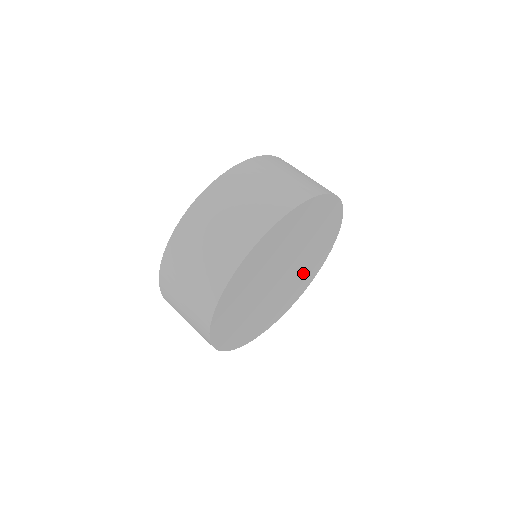
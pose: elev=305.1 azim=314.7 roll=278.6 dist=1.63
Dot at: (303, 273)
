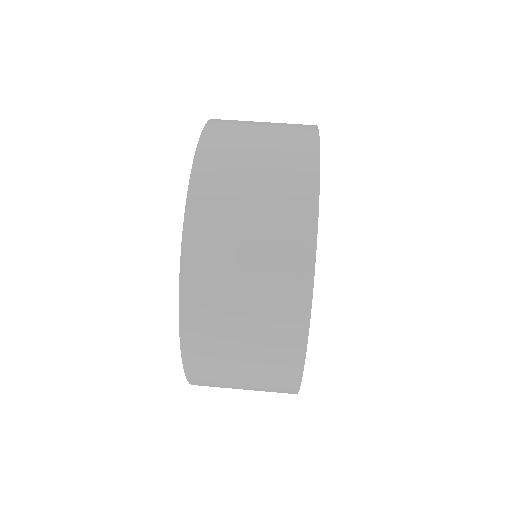
Dot at: occluded
